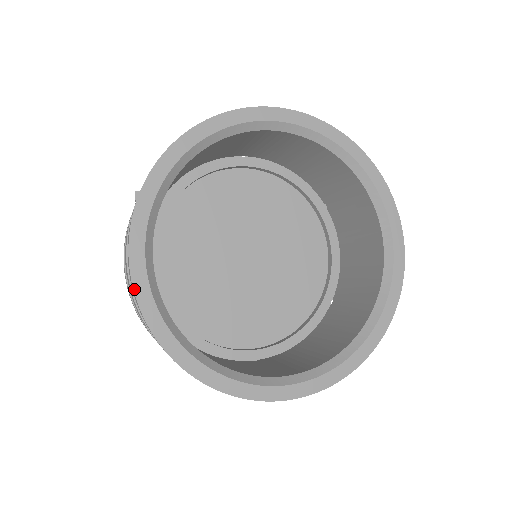
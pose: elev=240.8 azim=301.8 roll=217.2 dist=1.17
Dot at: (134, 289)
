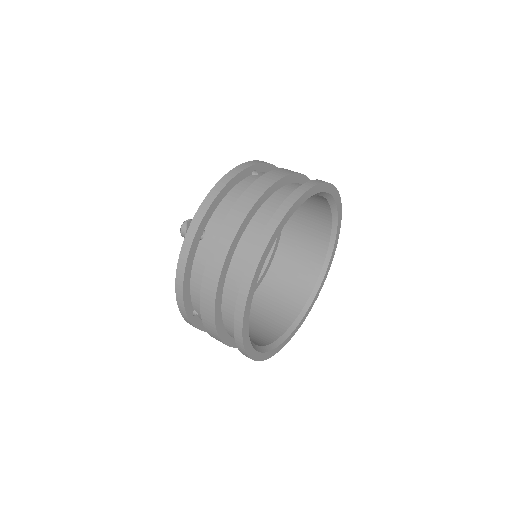
Dot at: (243, 331)
